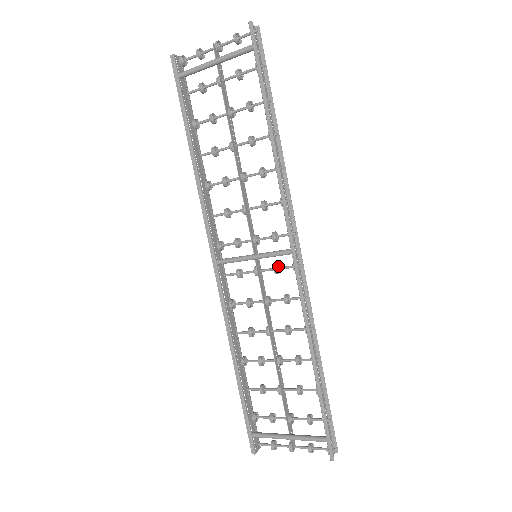
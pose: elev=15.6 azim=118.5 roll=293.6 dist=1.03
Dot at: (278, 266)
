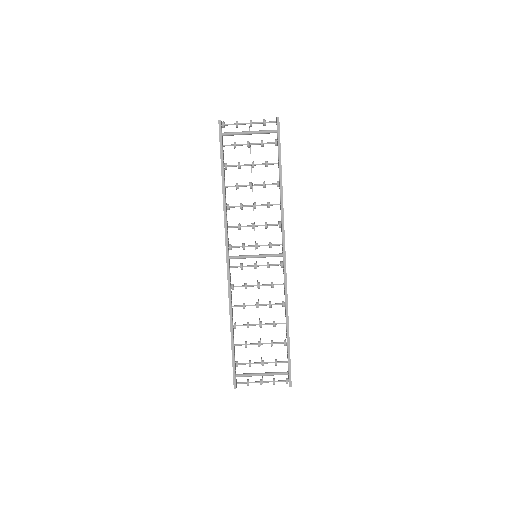
Dot at: (269, 264)
